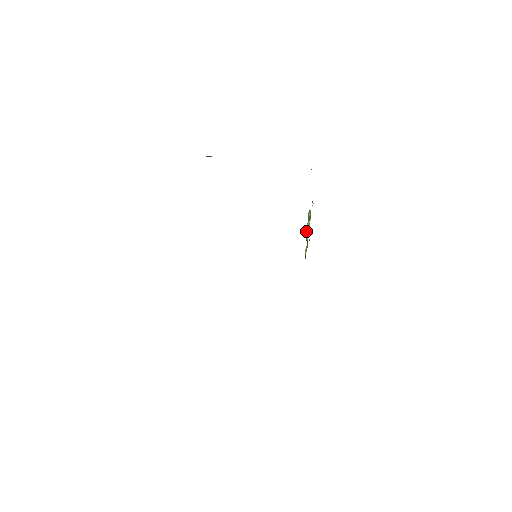
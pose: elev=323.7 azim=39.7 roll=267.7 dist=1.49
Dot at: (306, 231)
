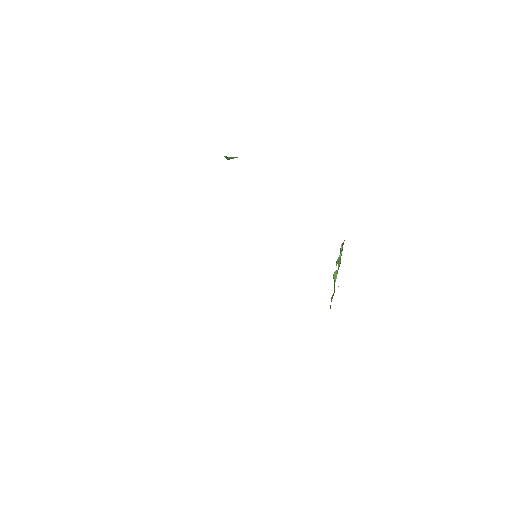
Dot at: (335, 271)
